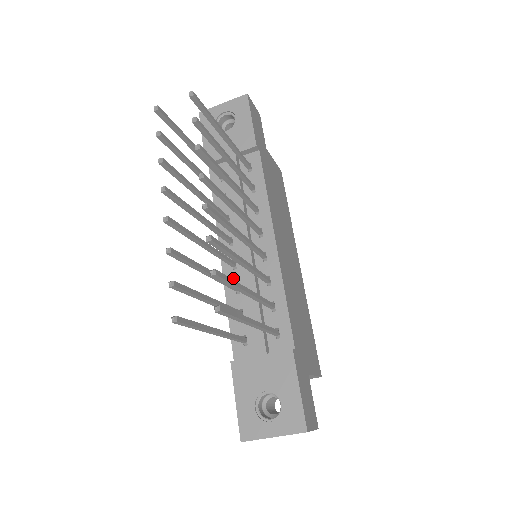
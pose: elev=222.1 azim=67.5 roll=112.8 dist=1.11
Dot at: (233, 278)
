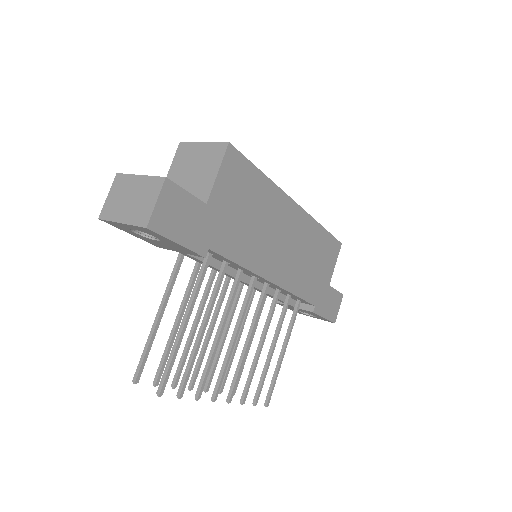
Dot at: occluded
